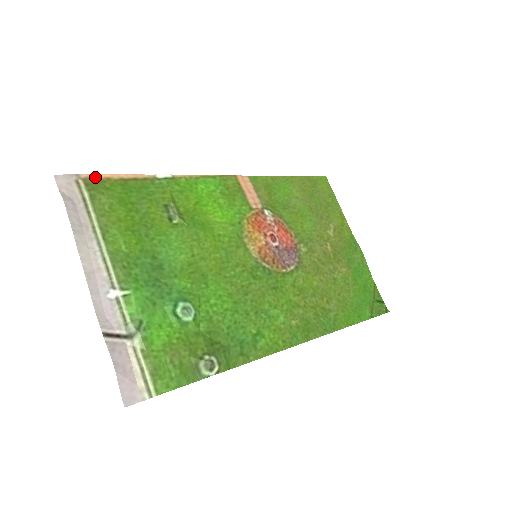
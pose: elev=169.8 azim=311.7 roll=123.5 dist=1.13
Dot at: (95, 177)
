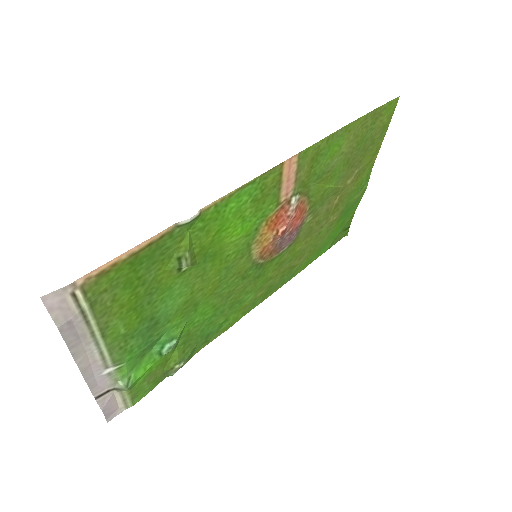
Dot at: (97, 272)
